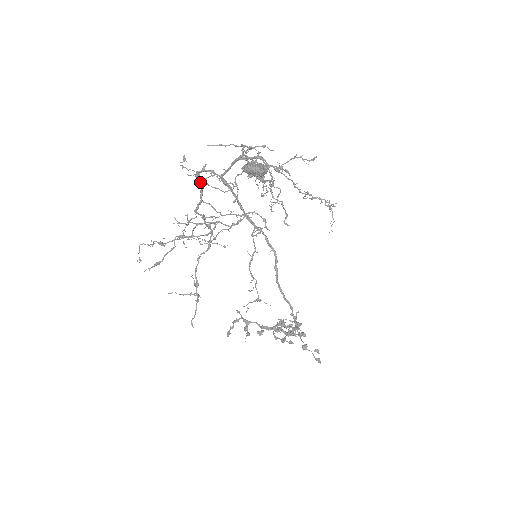
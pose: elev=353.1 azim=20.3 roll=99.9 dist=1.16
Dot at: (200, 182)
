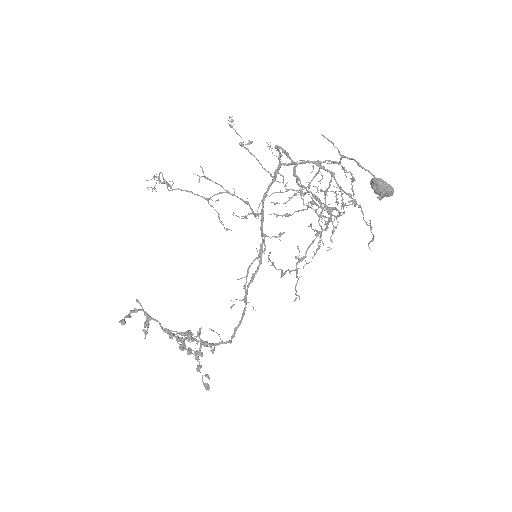
Dot at: (291, 159)
